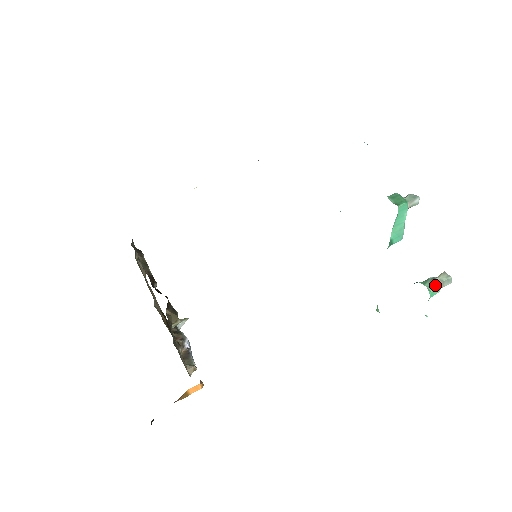
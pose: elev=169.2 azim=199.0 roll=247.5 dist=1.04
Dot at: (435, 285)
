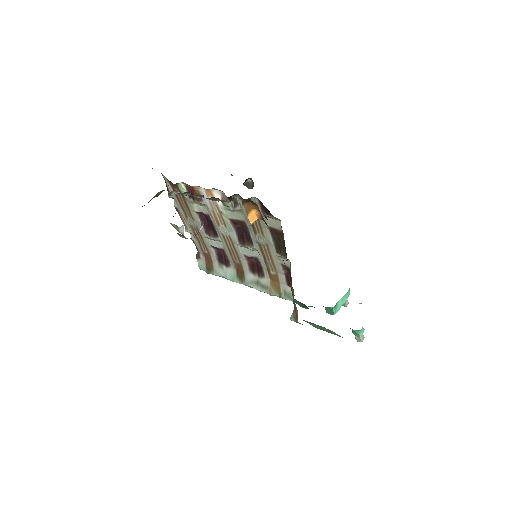
Dot at: occluded
